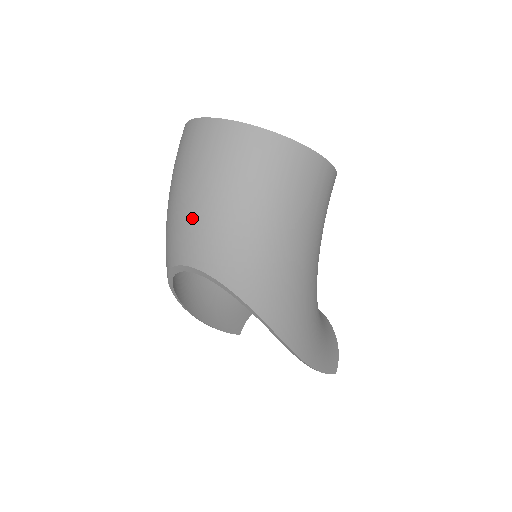
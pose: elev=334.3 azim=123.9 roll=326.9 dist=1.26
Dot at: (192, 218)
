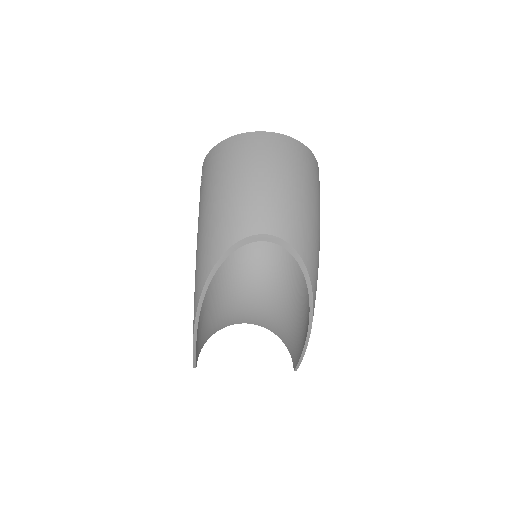
Dot at: (263, 195)
